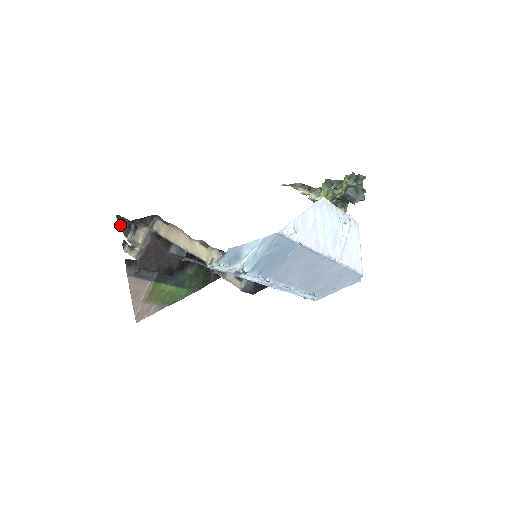
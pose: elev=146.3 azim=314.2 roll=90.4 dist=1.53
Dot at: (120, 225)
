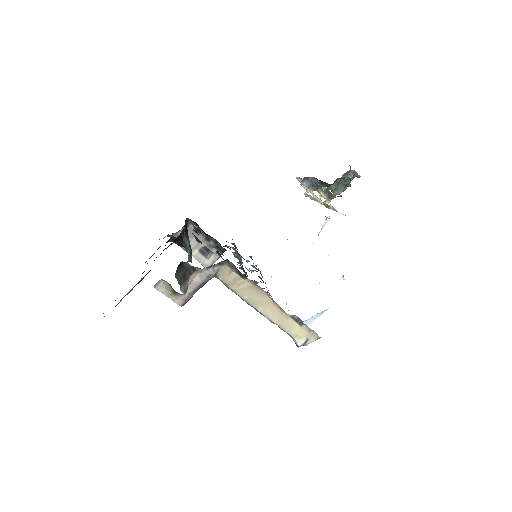
Dot at: (177, 271)
